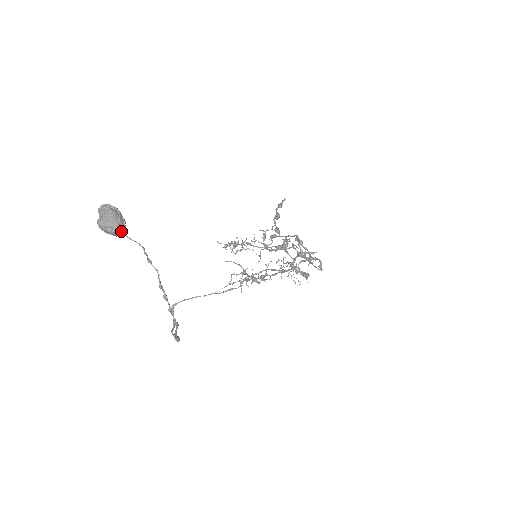
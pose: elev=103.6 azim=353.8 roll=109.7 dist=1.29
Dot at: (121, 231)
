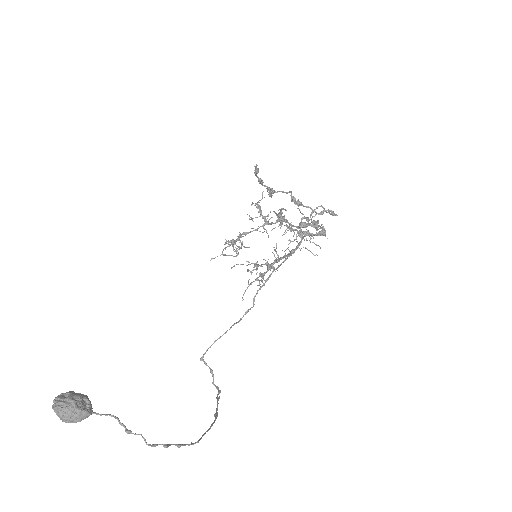
Dot at: (86, 416)
